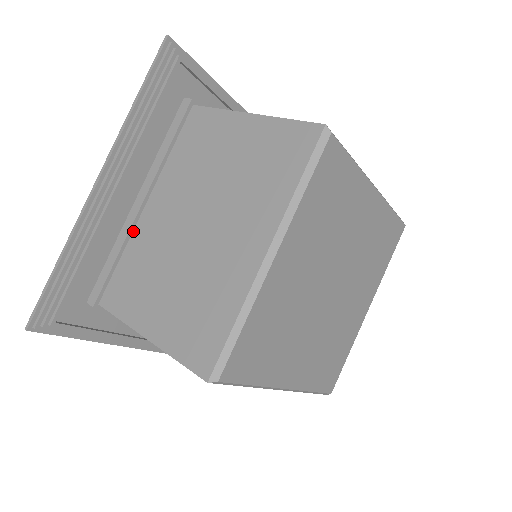
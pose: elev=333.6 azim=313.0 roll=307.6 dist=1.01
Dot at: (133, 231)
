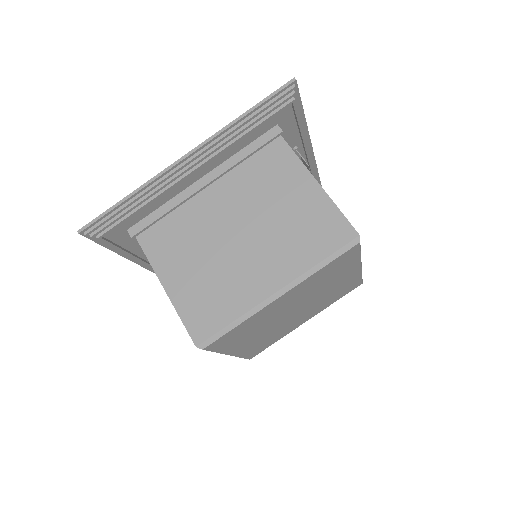
Dot at: occluded
